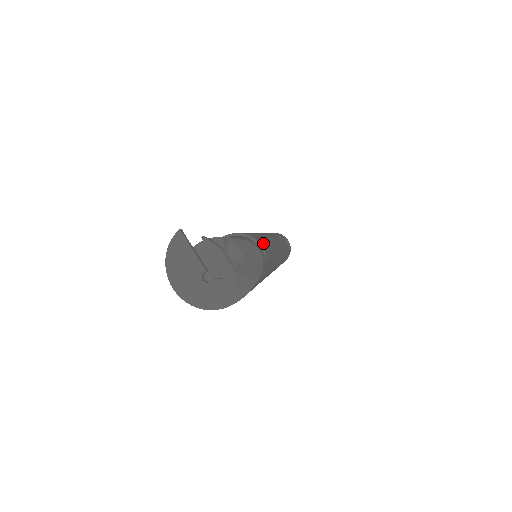
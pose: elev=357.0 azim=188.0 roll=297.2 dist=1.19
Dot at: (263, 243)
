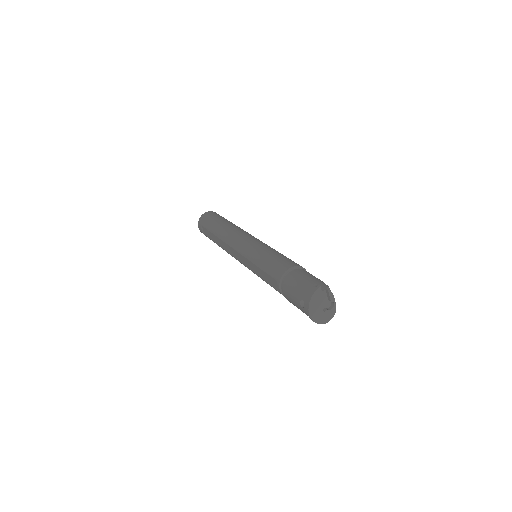
Dot at: occluded
